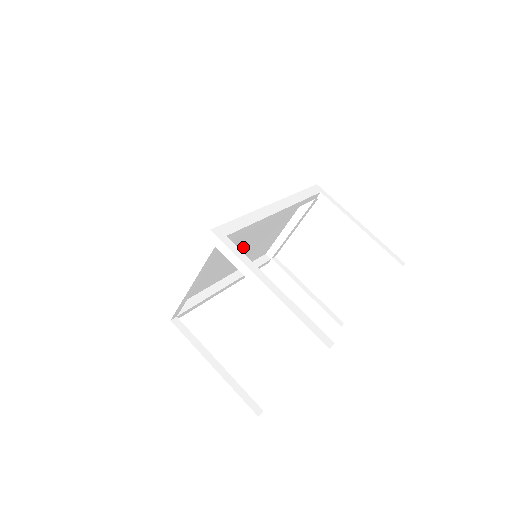
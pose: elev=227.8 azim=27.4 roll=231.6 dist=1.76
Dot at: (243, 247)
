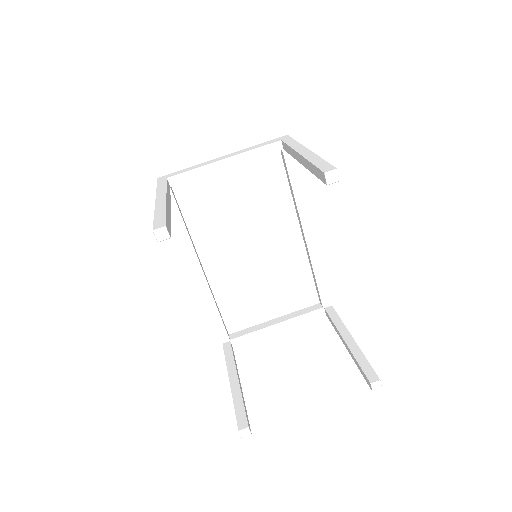
Dot at: (252, 246)
